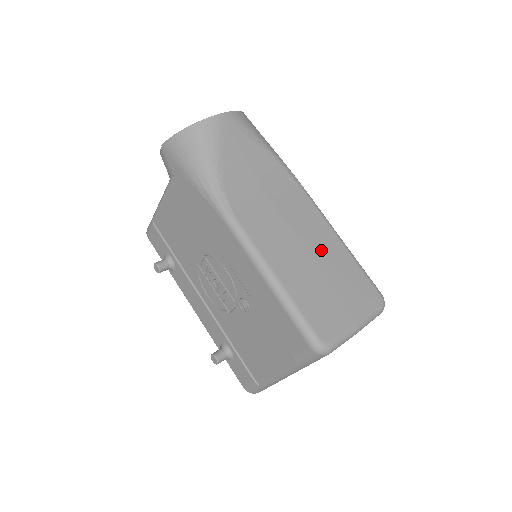
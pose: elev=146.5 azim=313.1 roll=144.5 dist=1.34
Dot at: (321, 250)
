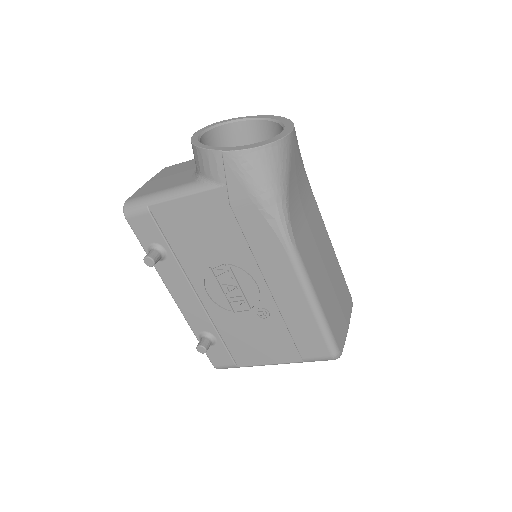
Dot at: (331, 267)
